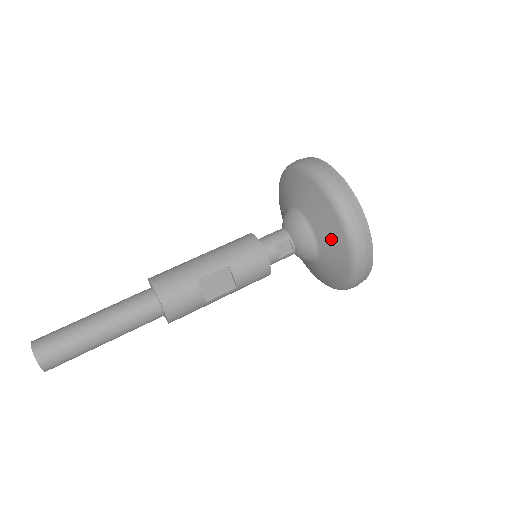
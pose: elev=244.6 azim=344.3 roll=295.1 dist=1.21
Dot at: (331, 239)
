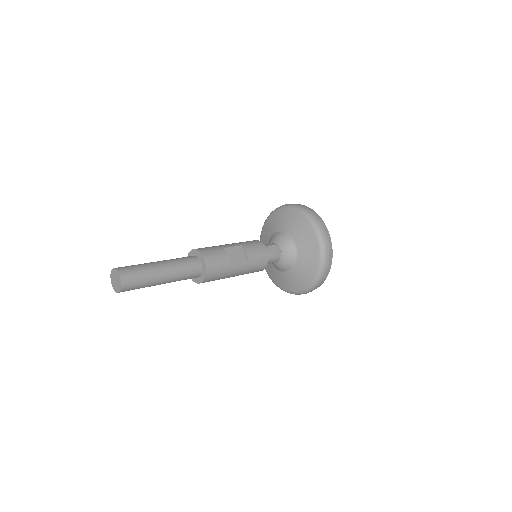
Dot at: (303, 233)
